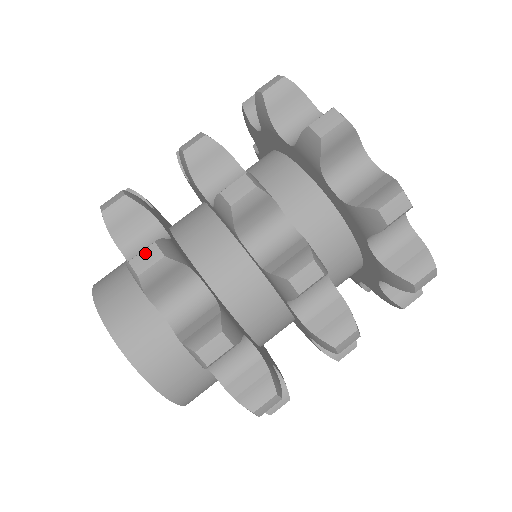
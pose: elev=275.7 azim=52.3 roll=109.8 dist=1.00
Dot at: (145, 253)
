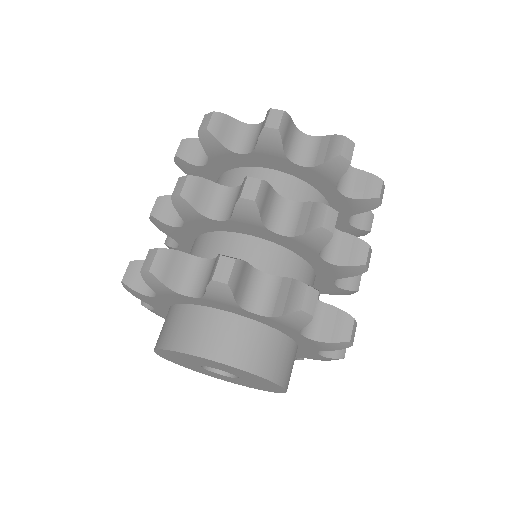
Dot at: (147, 258)
